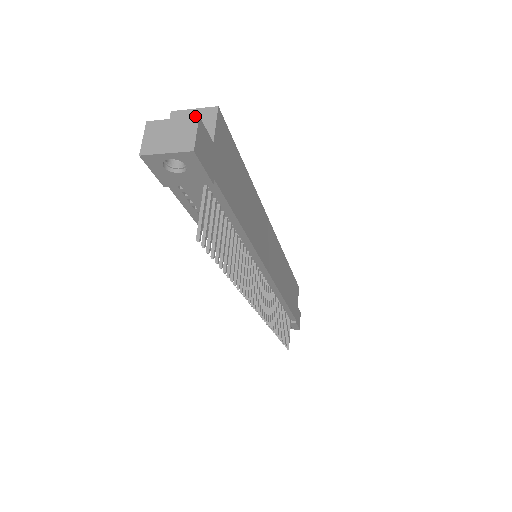
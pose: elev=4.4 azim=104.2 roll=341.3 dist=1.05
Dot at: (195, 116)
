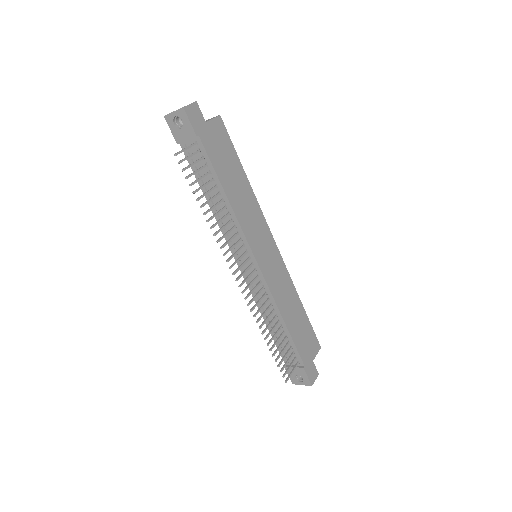
Dot at: (195, 102)
